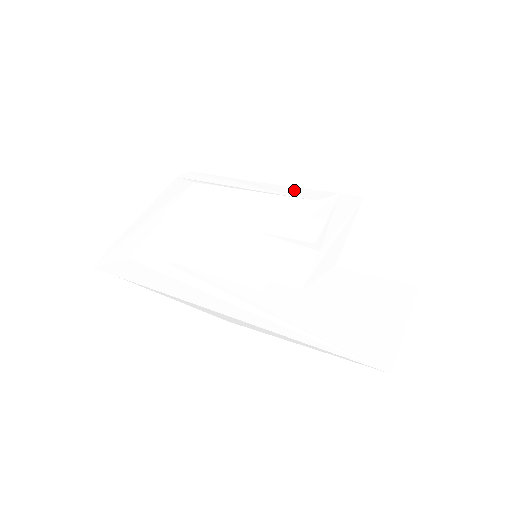
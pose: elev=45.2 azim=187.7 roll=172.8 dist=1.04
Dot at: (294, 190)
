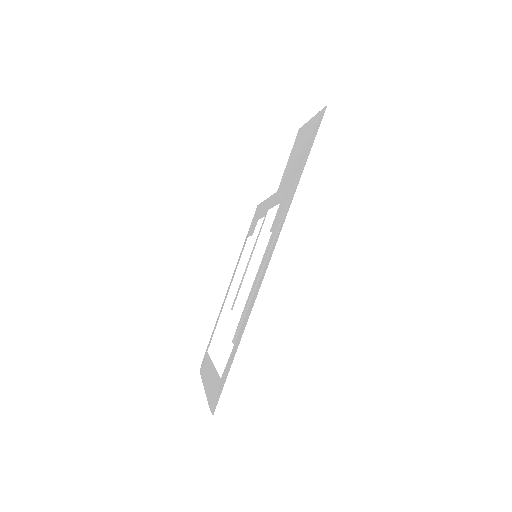
Dot at: (239, 259)
